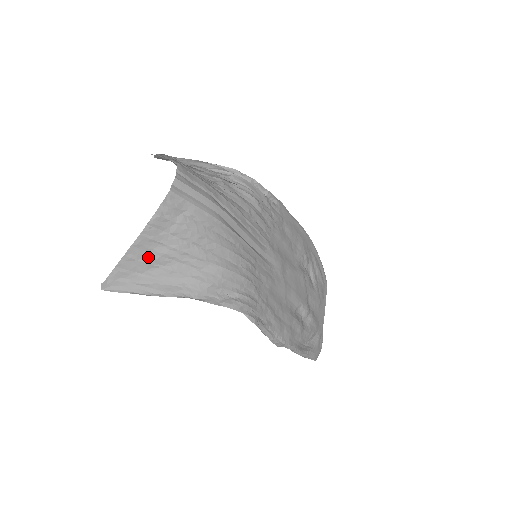
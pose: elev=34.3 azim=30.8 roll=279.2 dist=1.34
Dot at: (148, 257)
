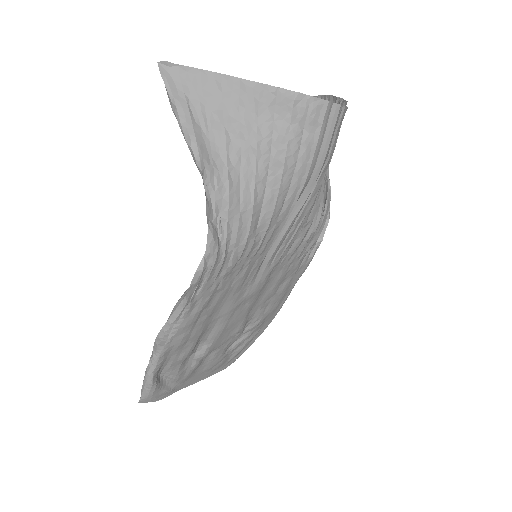
Dot at: (232, 106)
